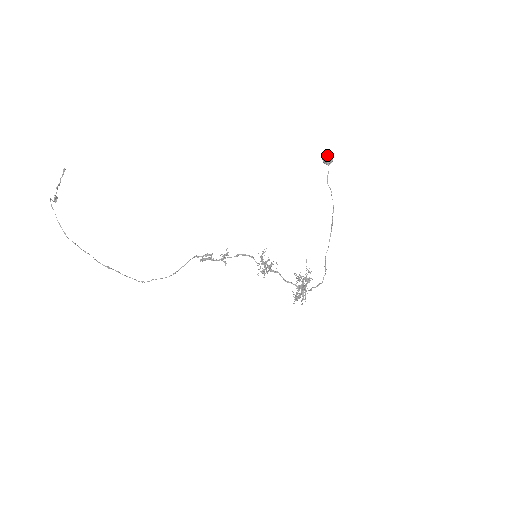
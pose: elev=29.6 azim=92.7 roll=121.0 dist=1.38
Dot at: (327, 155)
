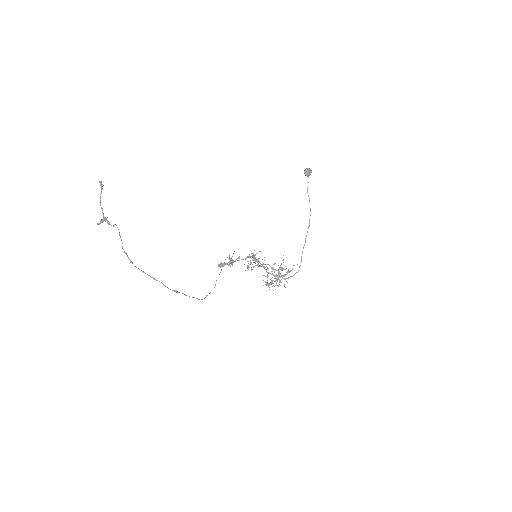
Dot at: (308, 168)
